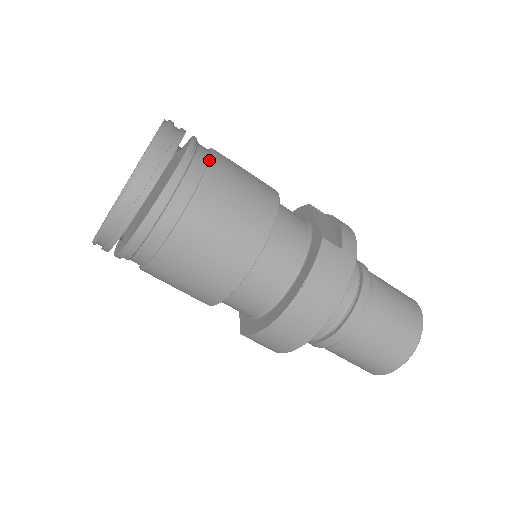
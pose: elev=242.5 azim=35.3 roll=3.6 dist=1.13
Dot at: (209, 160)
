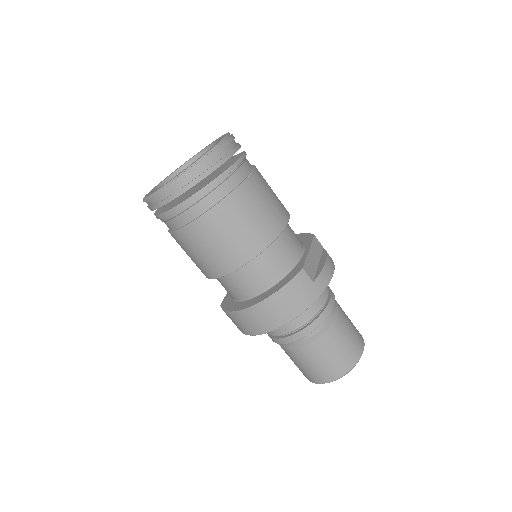
Dot at: (245, 179)
